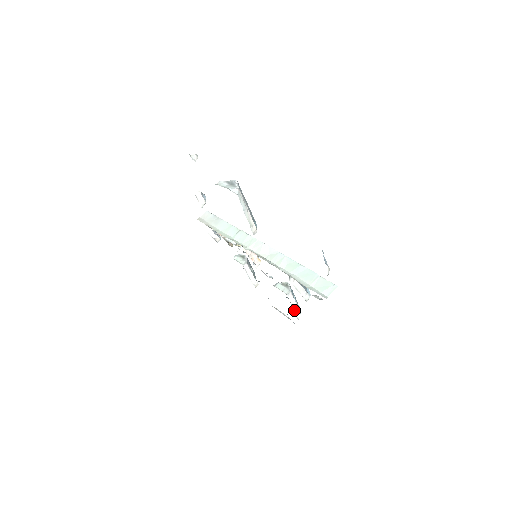
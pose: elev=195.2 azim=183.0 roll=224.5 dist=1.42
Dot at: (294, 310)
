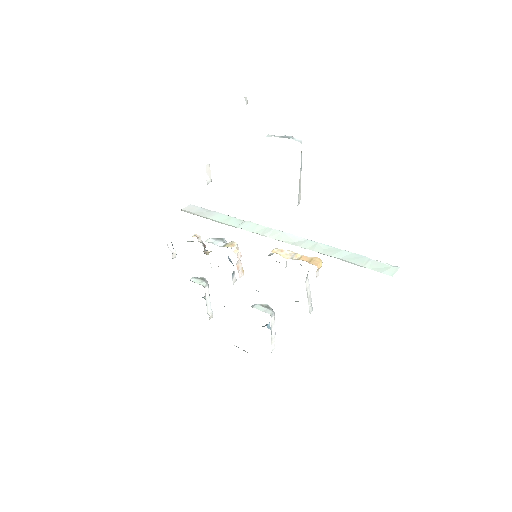
Dot at: (271, 338)
